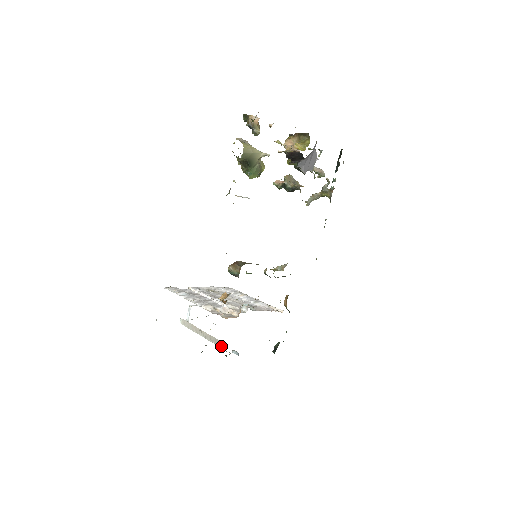
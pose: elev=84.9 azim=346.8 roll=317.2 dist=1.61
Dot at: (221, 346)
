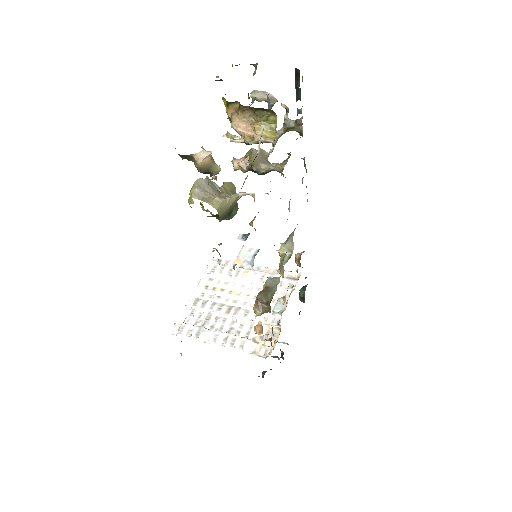
Dot at: occluded
